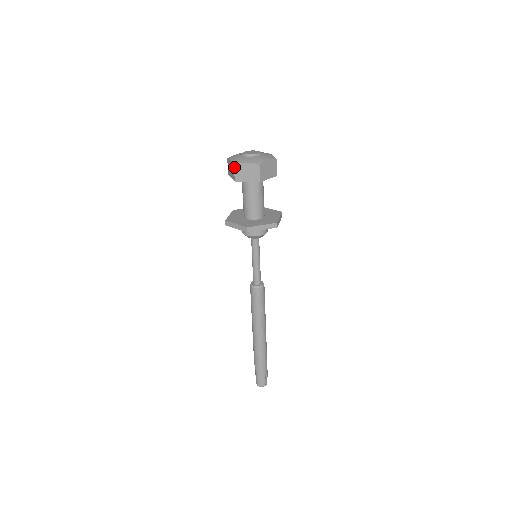
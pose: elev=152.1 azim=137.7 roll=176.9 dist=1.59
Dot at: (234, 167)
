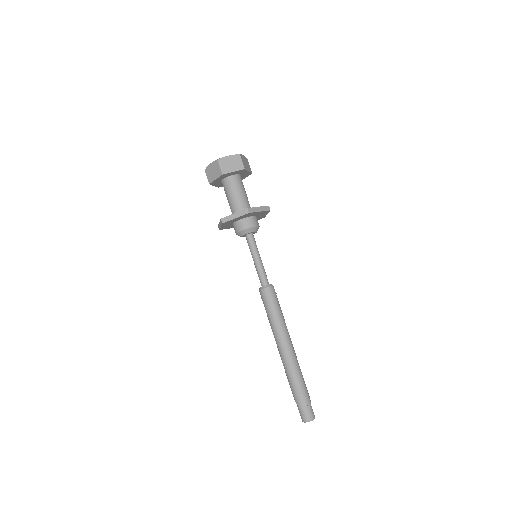
Dot at: (205, 172)
